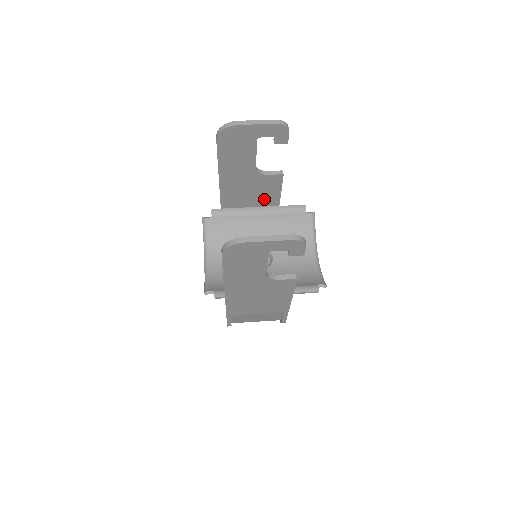
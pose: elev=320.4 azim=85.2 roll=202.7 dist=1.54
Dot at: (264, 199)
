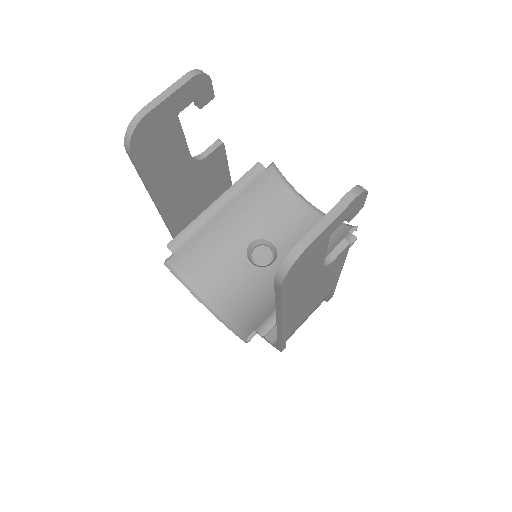
Dot at: (214, 189)
